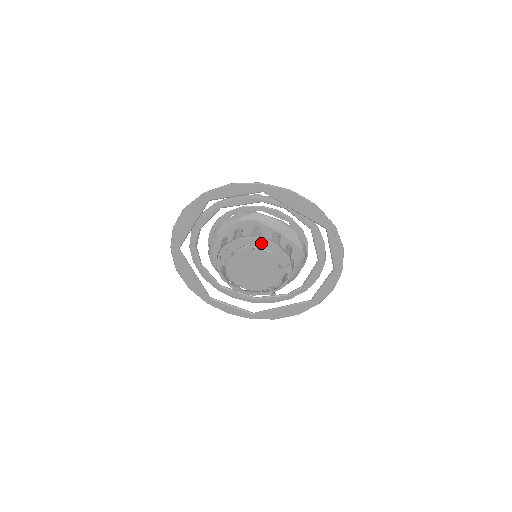
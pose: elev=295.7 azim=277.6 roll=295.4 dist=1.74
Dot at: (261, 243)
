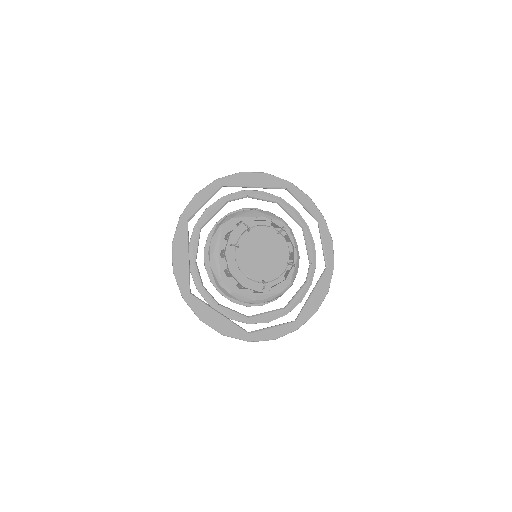
Dot at: occluded
